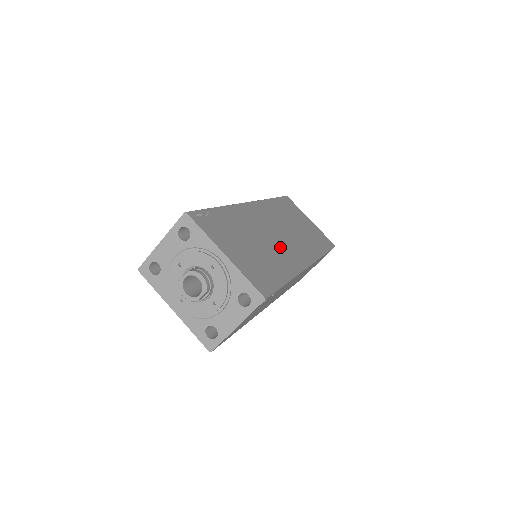
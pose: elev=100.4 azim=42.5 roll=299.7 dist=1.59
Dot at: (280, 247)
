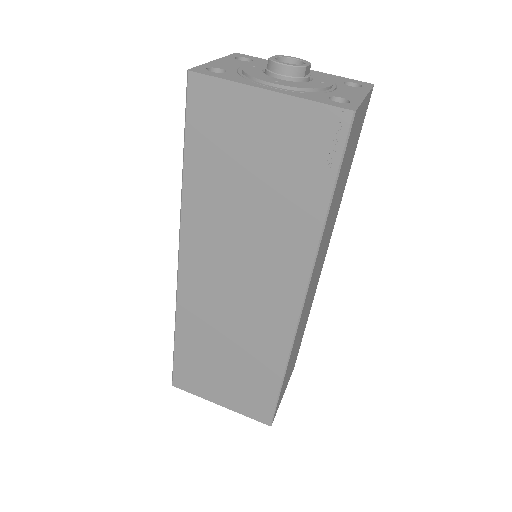
Dot at: occluded
